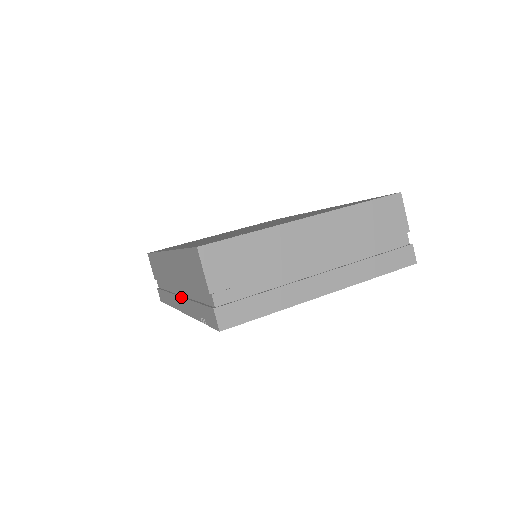
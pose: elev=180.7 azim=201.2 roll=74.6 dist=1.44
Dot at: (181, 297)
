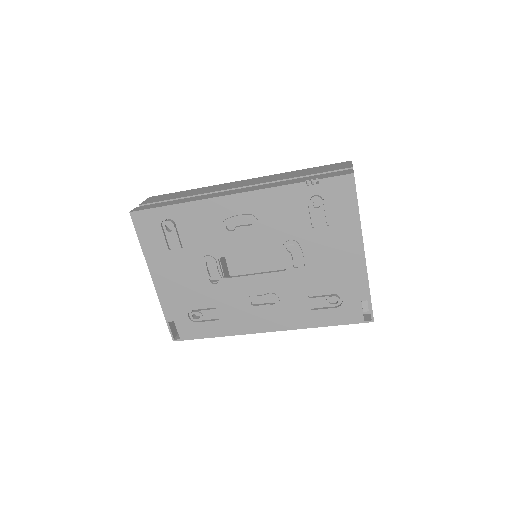
Dot at: (254, 187)
